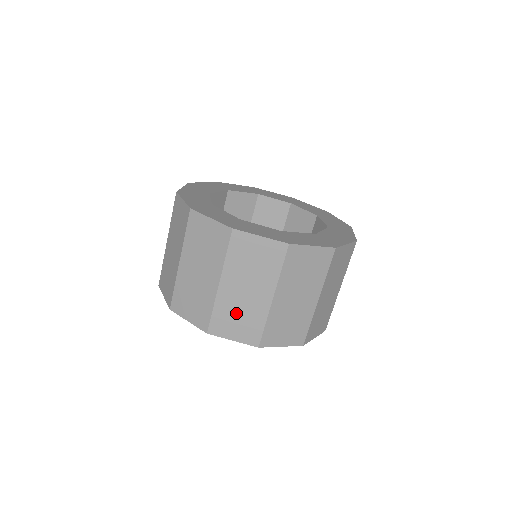
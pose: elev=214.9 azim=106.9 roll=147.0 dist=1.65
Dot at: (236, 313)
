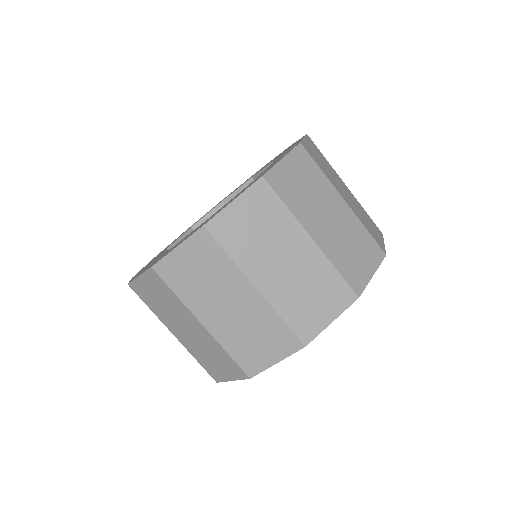
Dot at: (247, 335)
